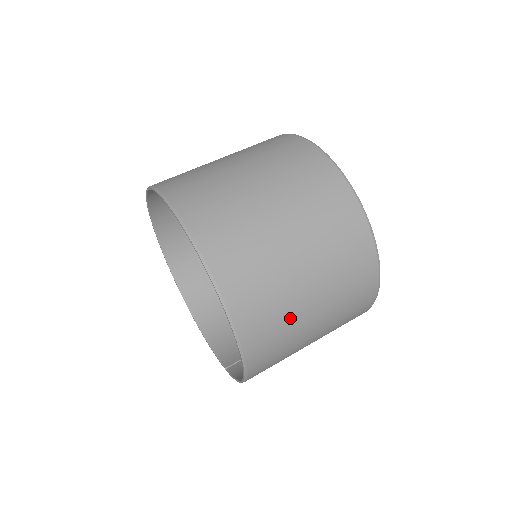
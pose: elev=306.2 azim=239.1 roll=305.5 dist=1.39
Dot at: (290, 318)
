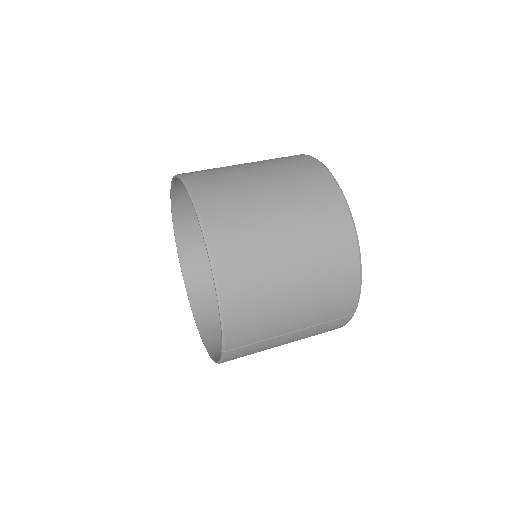
Dot at: (250, 210)
